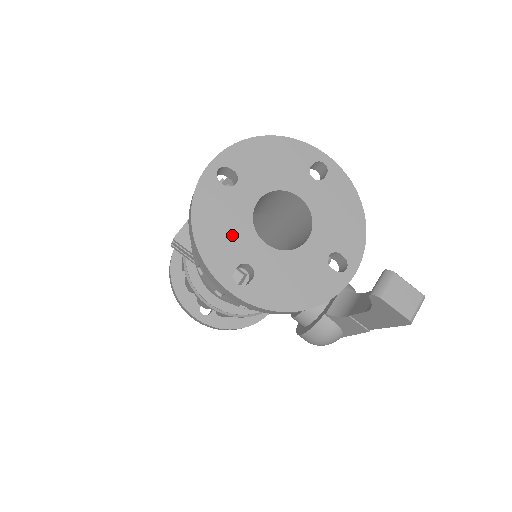
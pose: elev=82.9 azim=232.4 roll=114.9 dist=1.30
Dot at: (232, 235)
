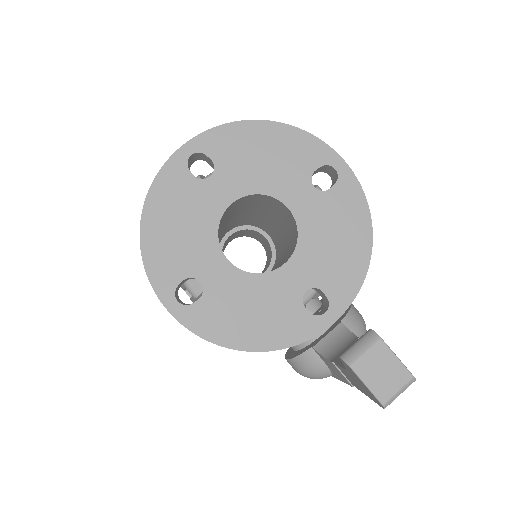
Dot at: (187, 240)
